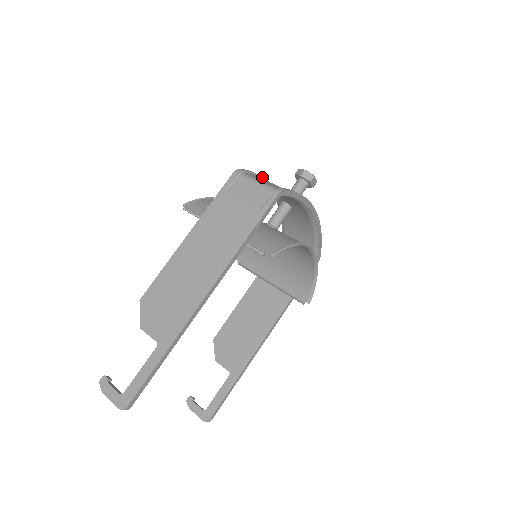
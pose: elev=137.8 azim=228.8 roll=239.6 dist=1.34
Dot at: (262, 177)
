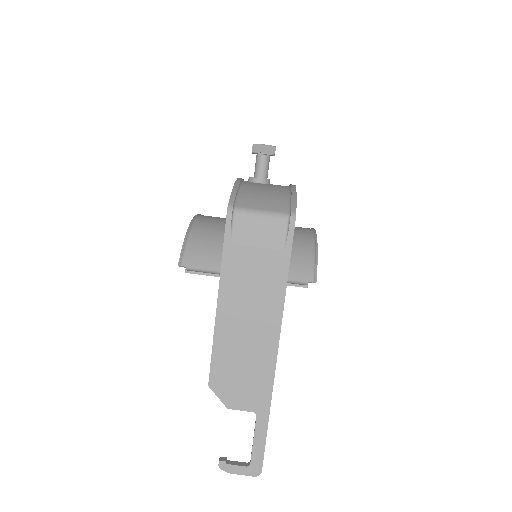
Dot at: (238, 187)
